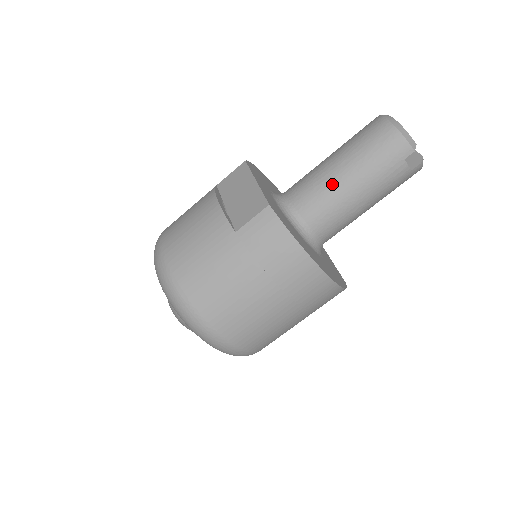
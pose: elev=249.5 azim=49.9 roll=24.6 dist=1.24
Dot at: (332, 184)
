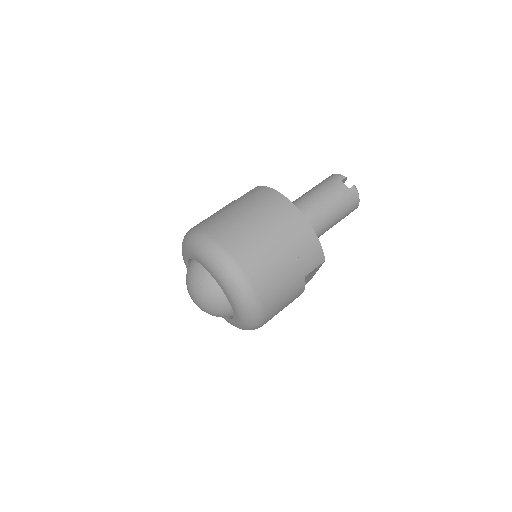
Dot at: (300, 198)
